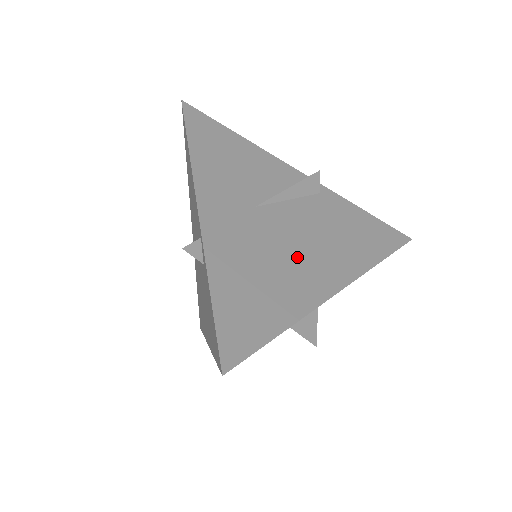
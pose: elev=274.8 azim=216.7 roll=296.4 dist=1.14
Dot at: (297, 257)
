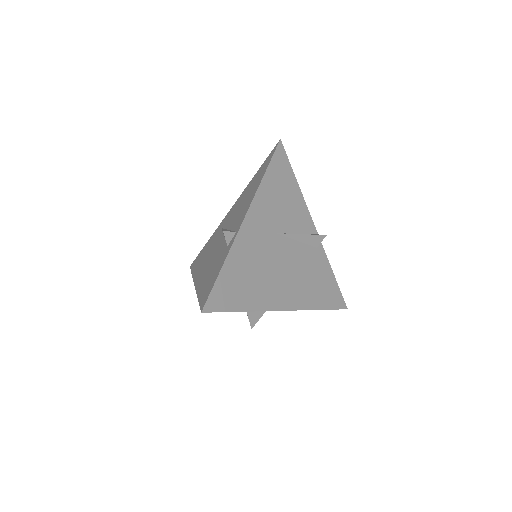
Dot at: (278, 277)
